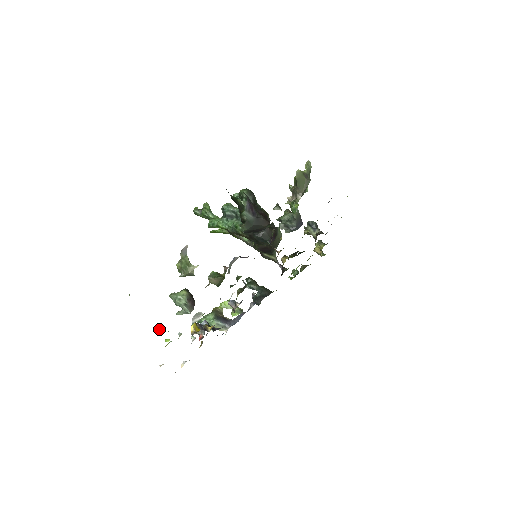
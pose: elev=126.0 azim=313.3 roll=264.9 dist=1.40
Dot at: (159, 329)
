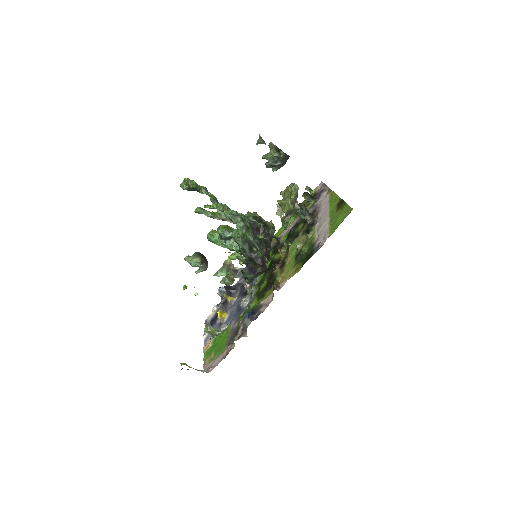
Dot at: (186, 288)
